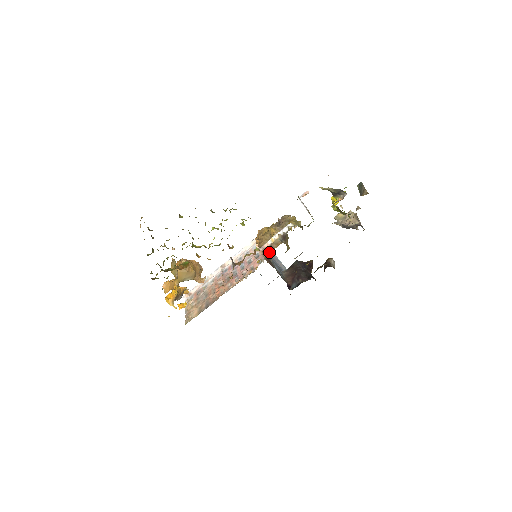
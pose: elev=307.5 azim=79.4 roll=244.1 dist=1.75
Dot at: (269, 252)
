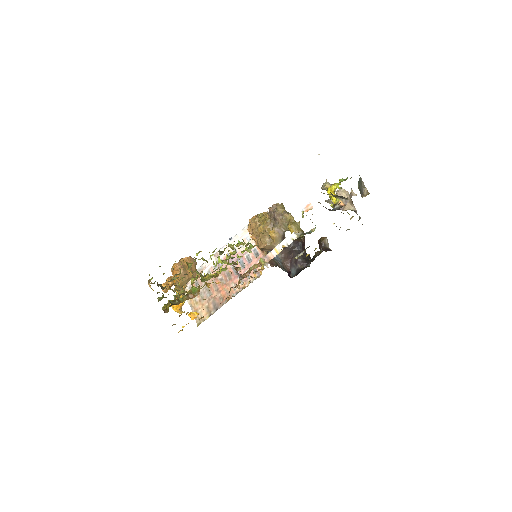
Dot at: occluded
